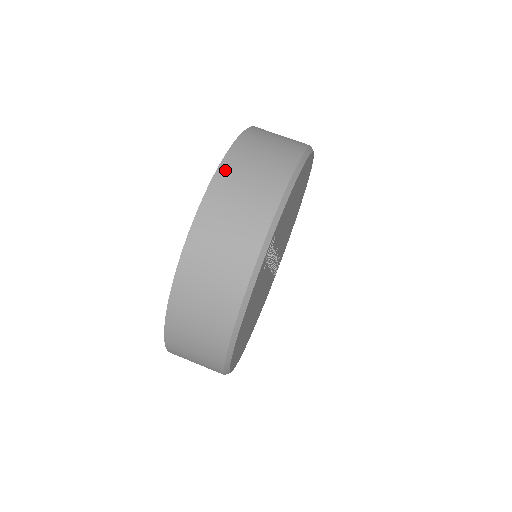
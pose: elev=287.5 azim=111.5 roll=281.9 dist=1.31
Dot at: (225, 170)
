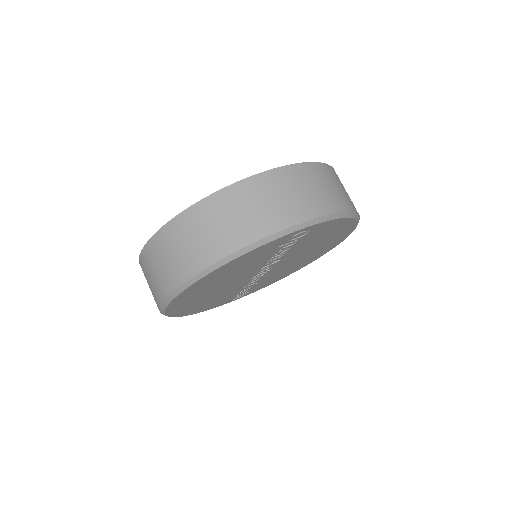
Dot at: (317, 167)
